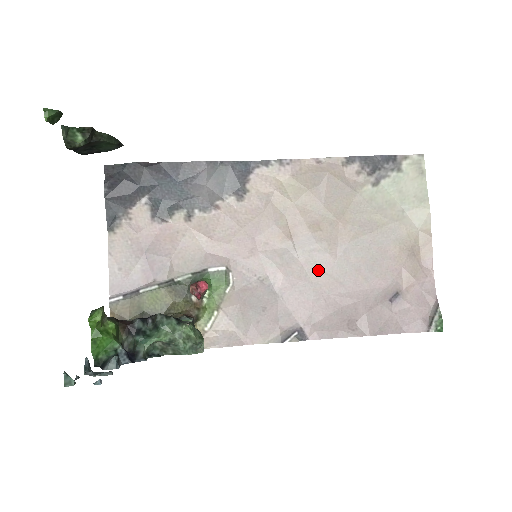
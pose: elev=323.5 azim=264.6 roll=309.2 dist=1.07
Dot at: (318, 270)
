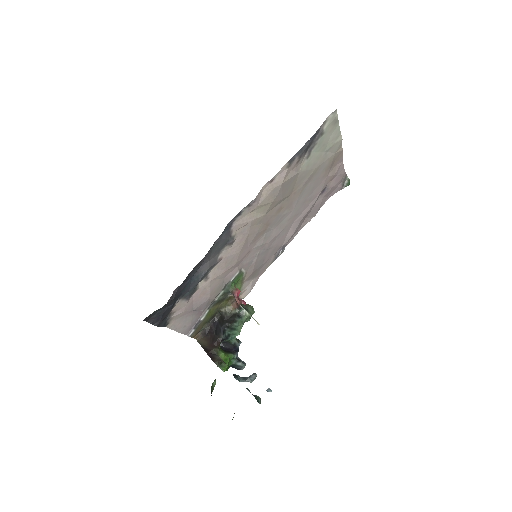
Dot at: (285, 222)
